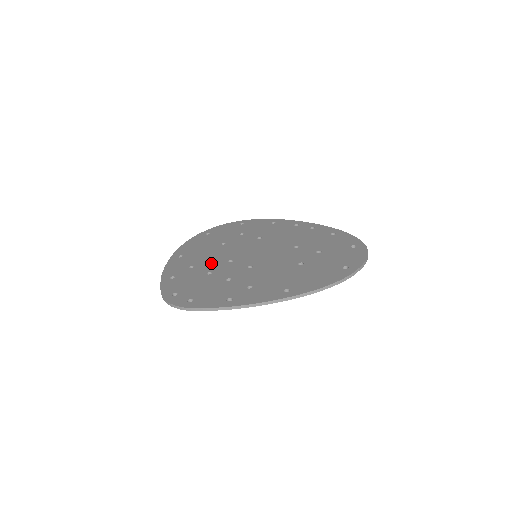
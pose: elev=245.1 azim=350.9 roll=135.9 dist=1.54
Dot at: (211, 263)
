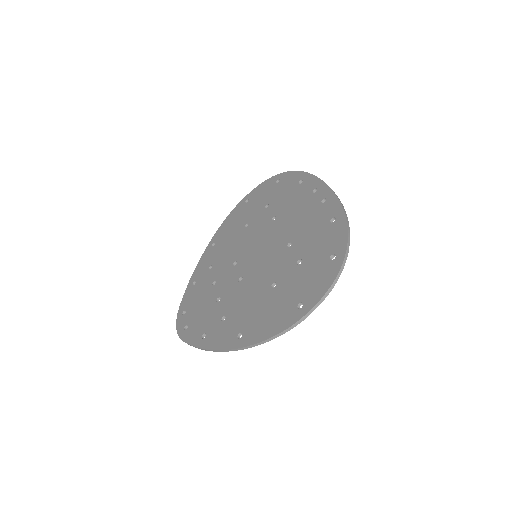
Dot at: (223, 264)
